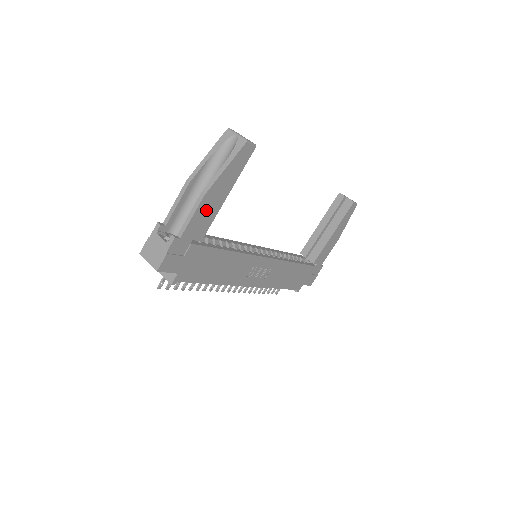
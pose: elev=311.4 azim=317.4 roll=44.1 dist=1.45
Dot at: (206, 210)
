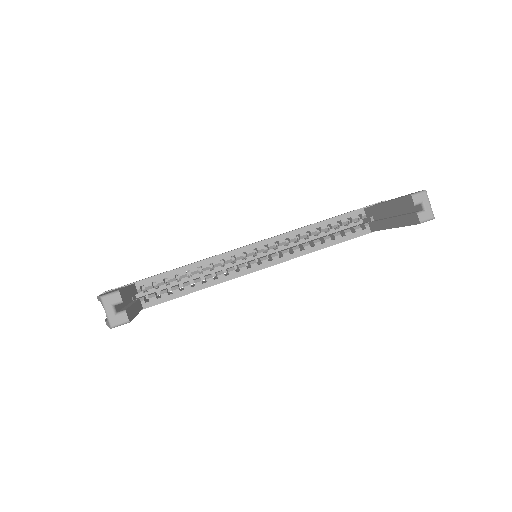
Dot at: occluded
